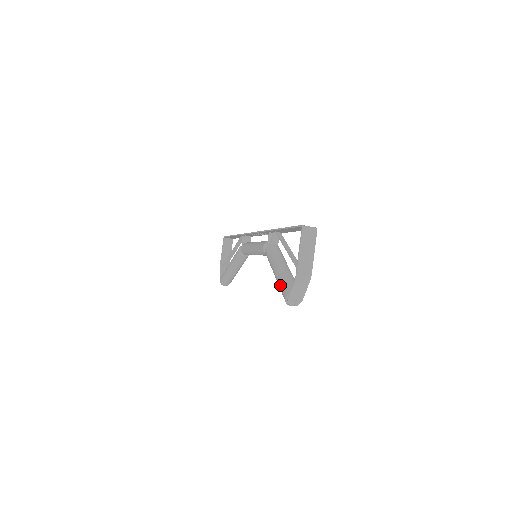
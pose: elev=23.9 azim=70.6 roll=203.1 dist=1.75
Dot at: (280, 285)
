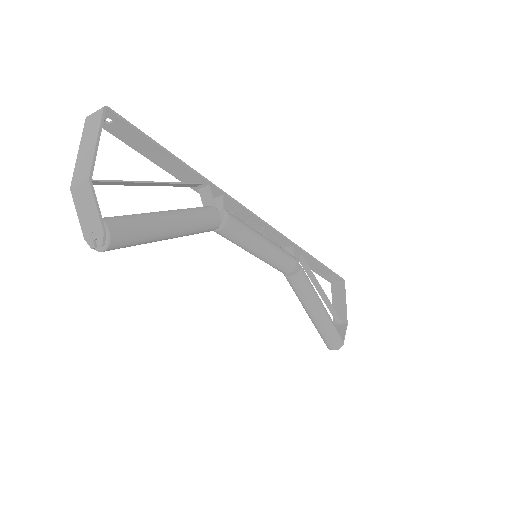
Dot at: occluded
